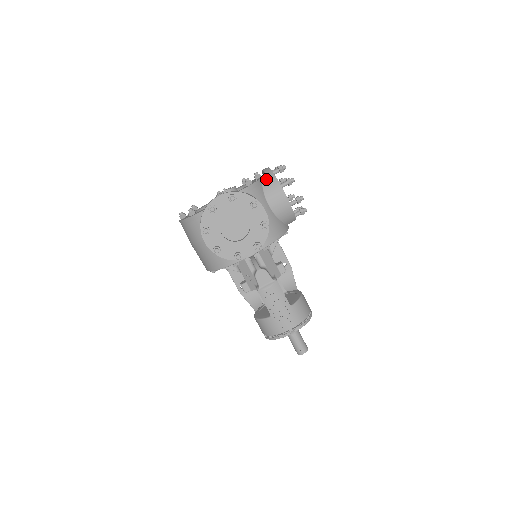
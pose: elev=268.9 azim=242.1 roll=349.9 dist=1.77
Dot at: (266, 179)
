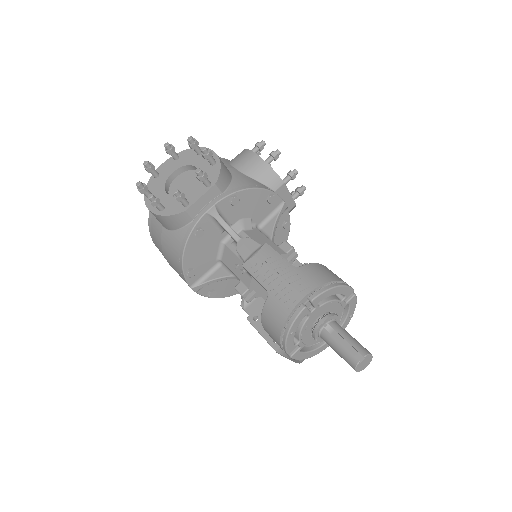
Dot at: occluded
